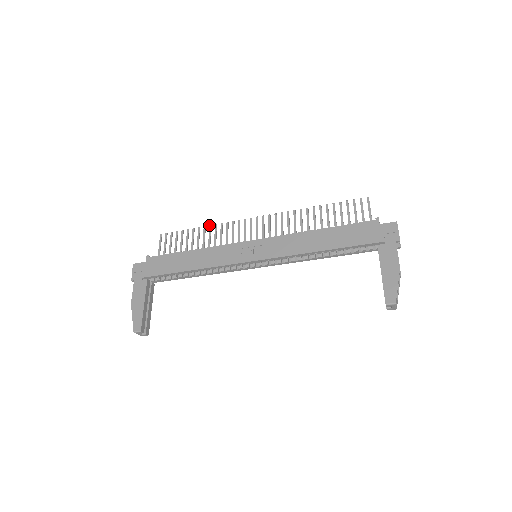
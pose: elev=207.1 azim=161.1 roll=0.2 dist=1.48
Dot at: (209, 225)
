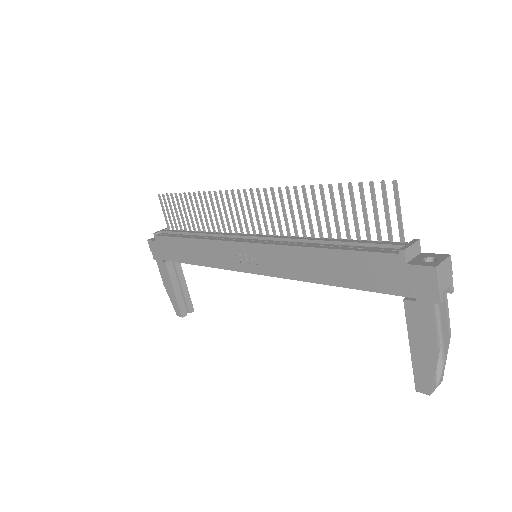
Dot at: occluded
